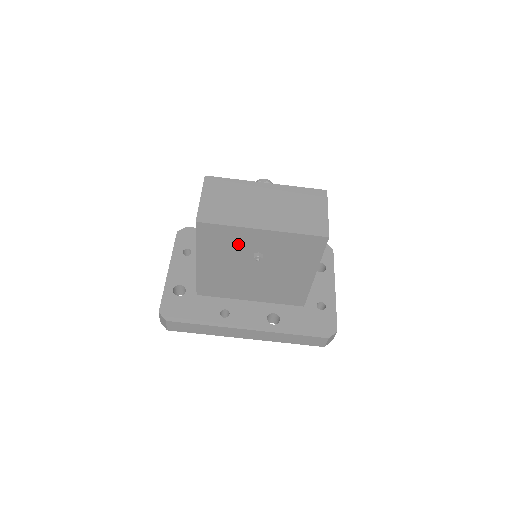
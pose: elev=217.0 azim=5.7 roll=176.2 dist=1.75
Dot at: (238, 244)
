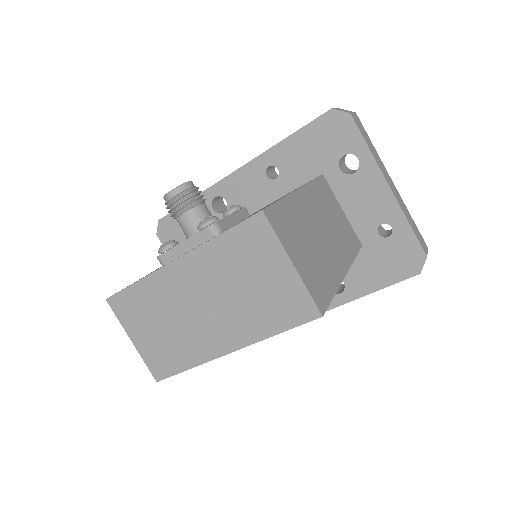
Dot at: occluded
